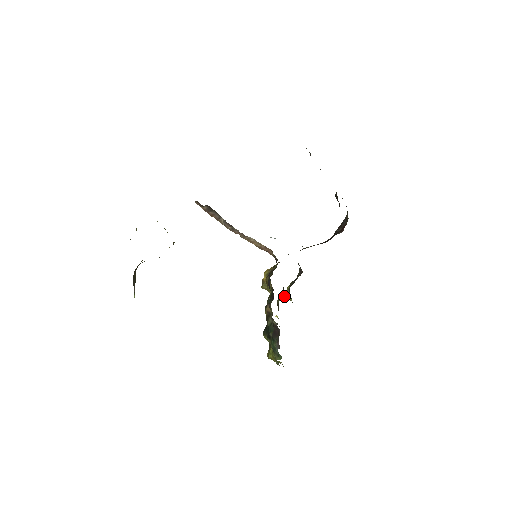
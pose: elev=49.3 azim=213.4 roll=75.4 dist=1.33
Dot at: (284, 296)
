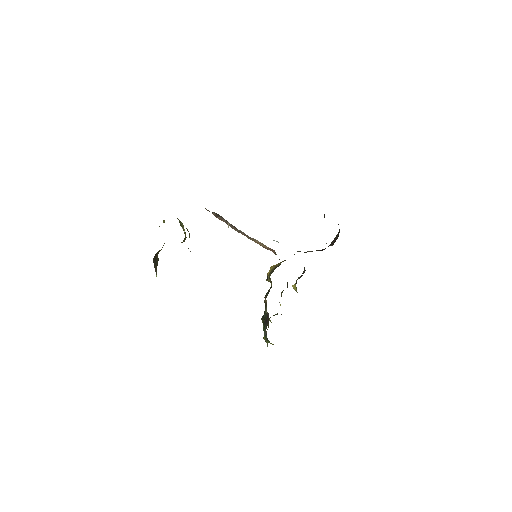
Dot at: (293, 288)
